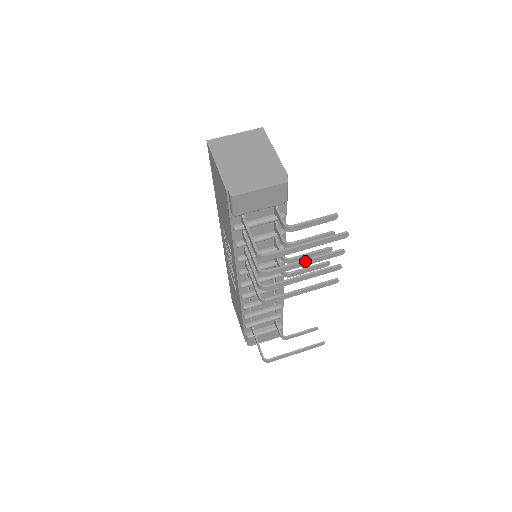
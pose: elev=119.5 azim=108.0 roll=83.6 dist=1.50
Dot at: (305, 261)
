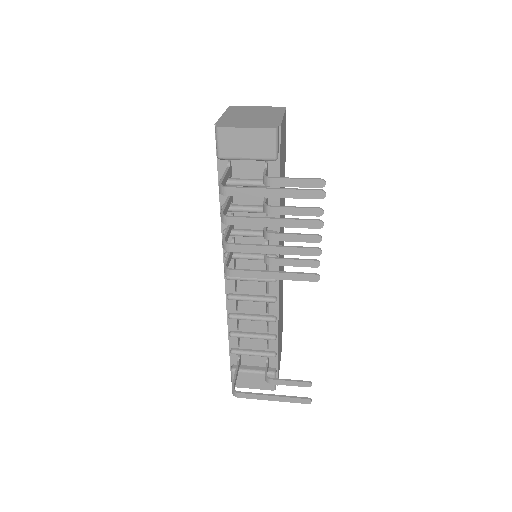
Dot at: (273, 219)
